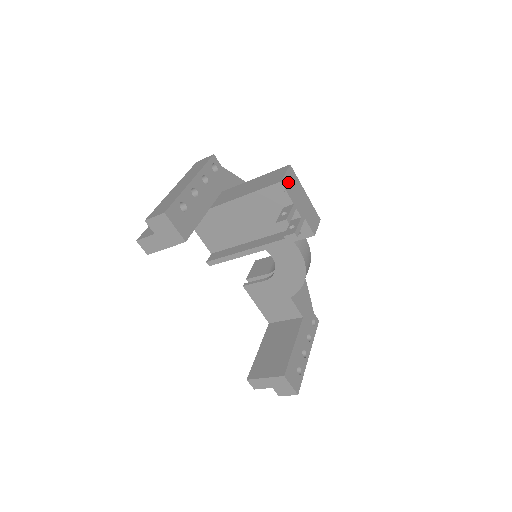
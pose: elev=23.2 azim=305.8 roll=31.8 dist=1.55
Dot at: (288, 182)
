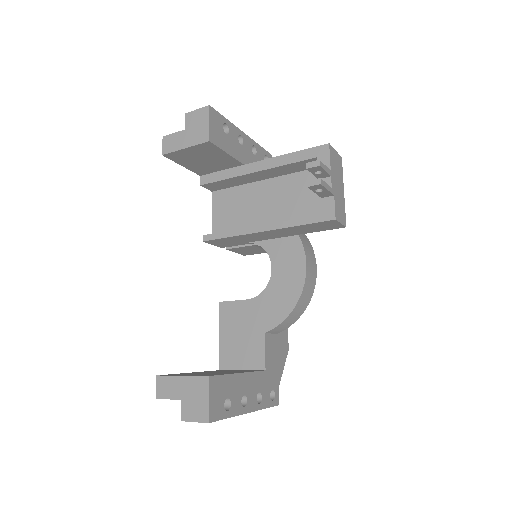
Dot at: (334, 157)
